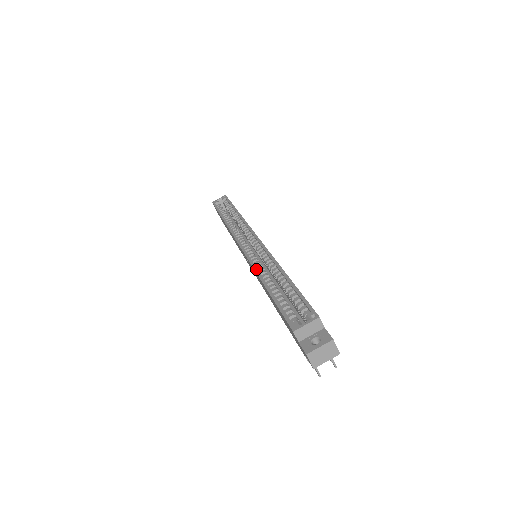
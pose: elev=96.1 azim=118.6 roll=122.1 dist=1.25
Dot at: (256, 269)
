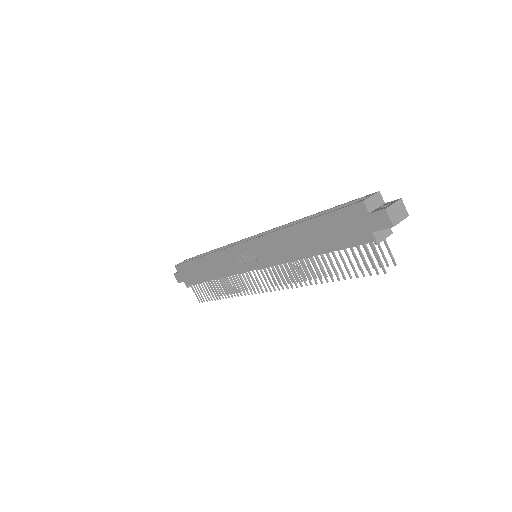
Dot at: occluded
